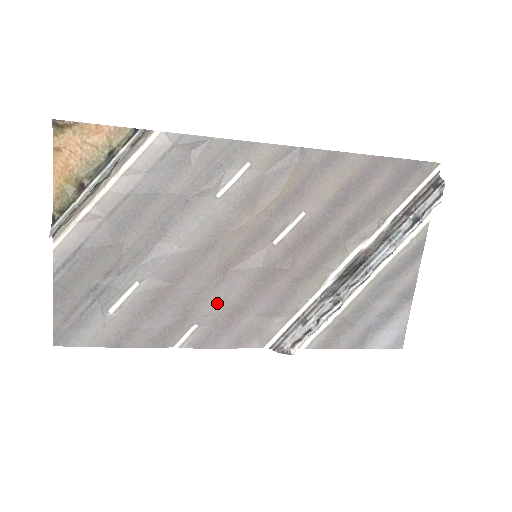
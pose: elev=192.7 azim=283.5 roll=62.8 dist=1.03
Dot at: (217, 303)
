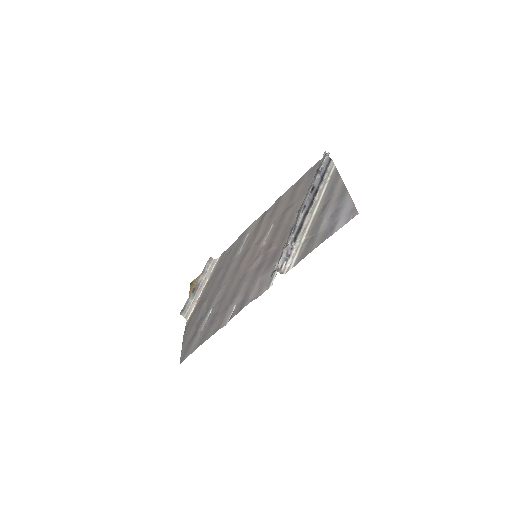
Dot at: (242, 288)
